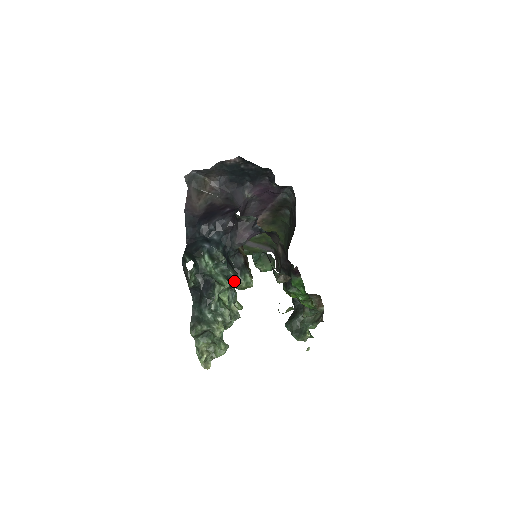
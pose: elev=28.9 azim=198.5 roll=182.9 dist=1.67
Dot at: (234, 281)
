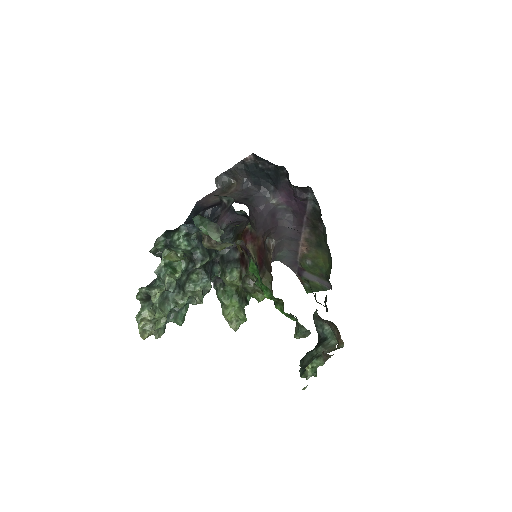
Dot at: (200, 260)
